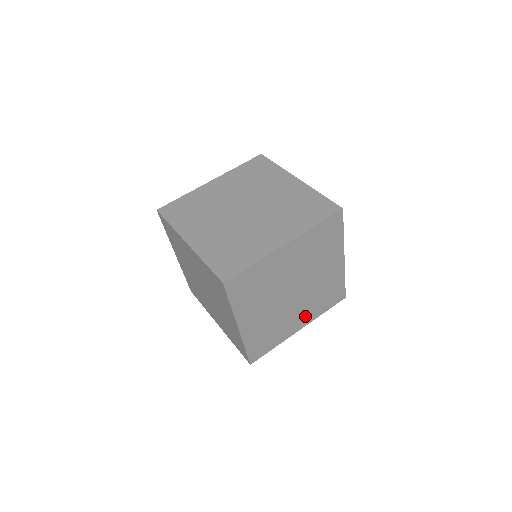
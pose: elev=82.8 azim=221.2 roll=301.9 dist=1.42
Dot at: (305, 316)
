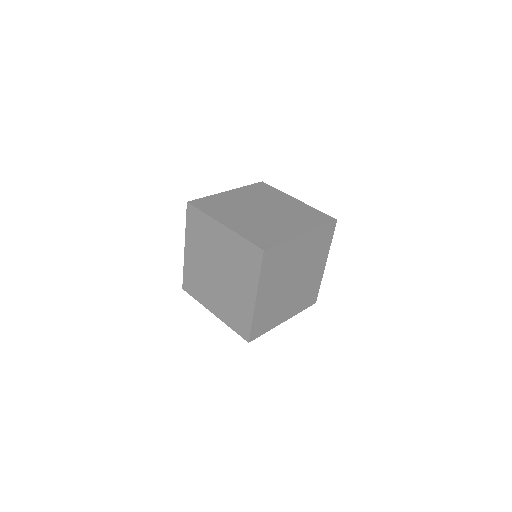
Dot at: (291, 309)
